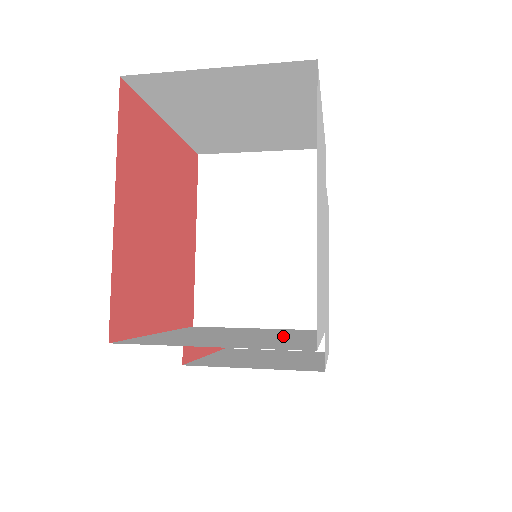
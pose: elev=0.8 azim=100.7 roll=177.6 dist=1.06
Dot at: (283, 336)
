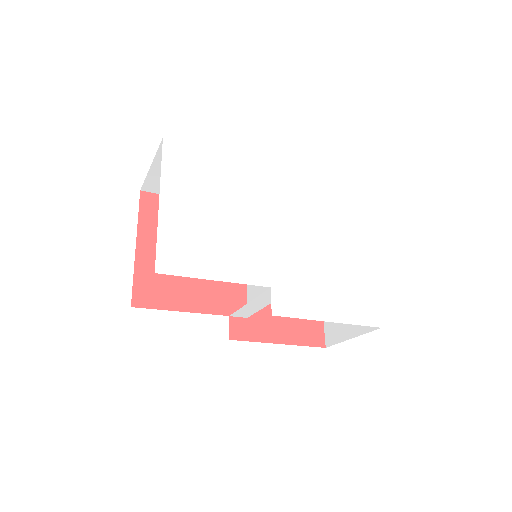
Dot at: occluded
